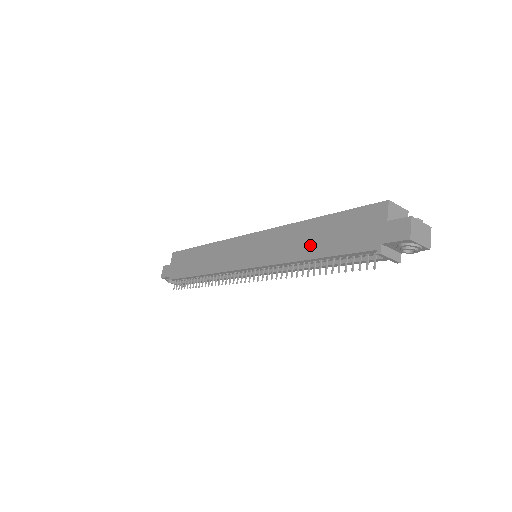
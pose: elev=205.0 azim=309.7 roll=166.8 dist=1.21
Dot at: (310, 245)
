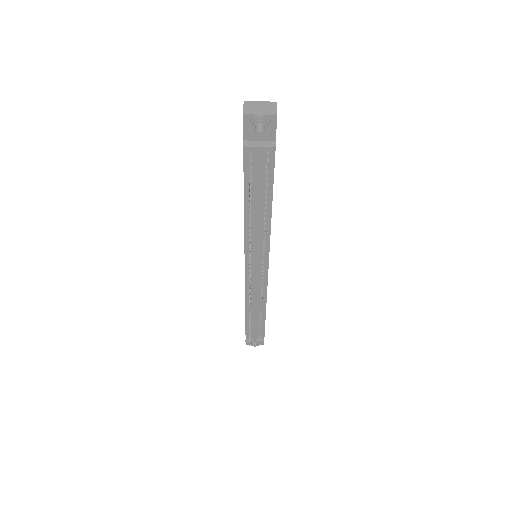
Dot at: occluded
